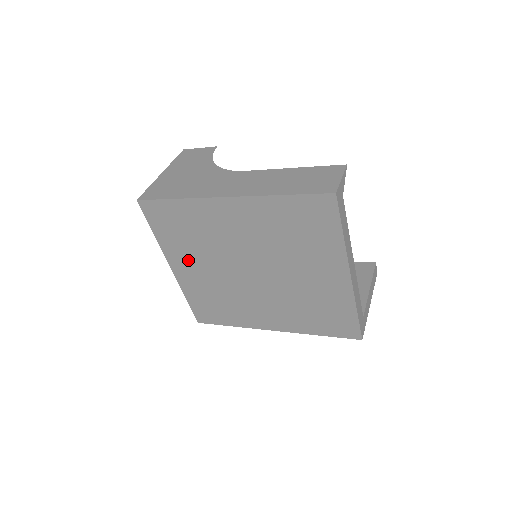
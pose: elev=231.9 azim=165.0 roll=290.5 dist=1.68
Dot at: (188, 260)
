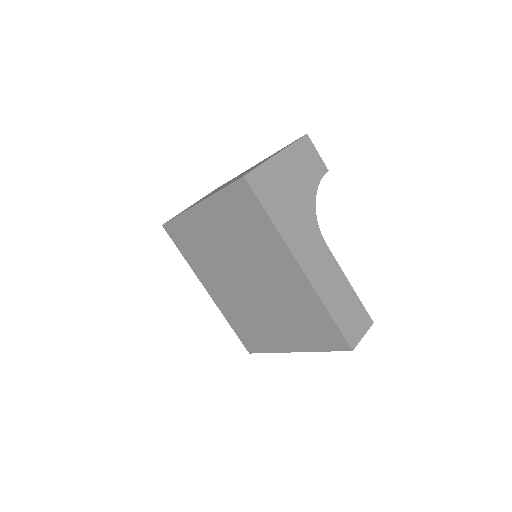
Dot at: (217, 223)
